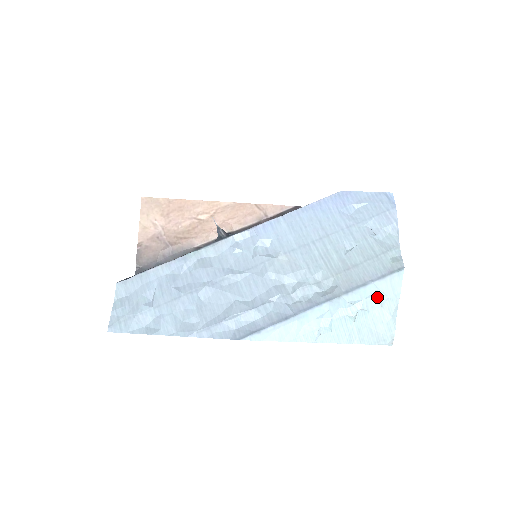
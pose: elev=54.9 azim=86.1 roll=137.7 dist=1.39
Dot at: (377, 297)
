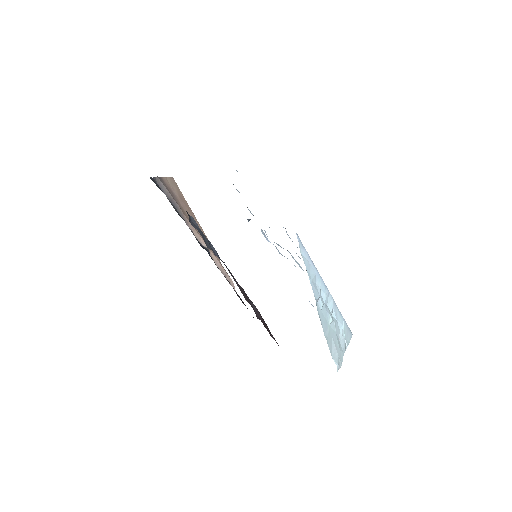
Dot at: (339, 331)
